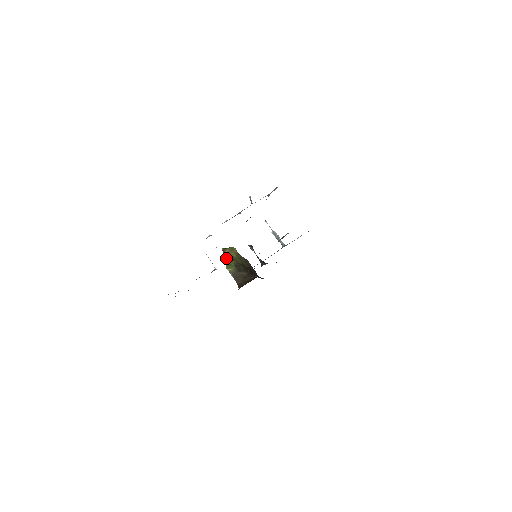
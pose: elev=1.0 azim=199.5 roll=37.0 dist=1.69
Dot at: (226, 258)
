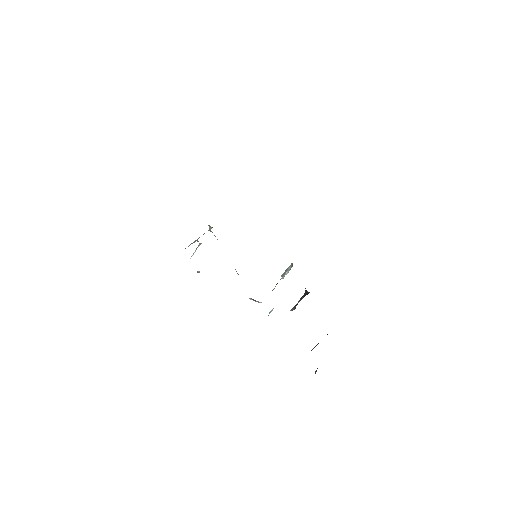
Dot at: occluded
